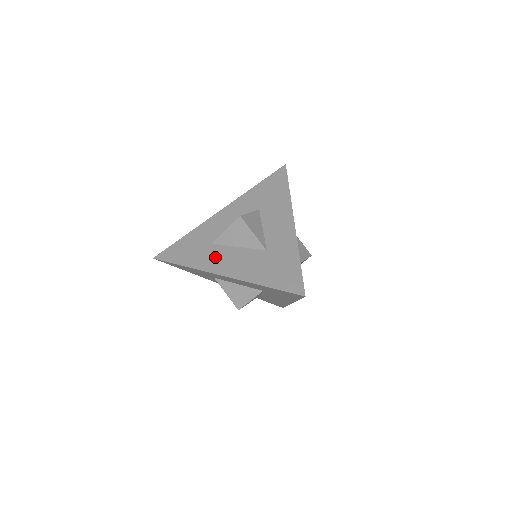
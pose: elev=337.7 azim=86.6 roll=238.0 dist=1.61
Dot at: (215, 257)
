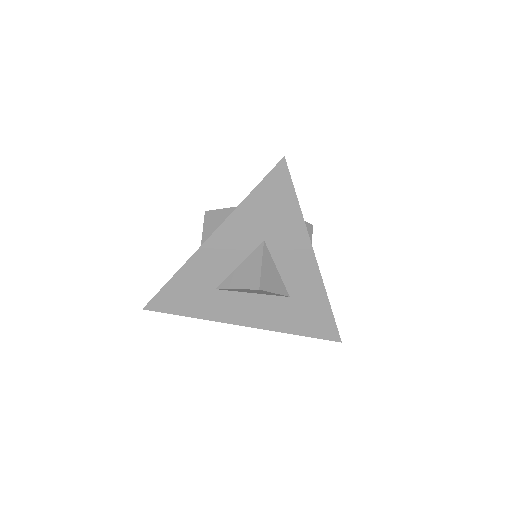
Dot at: (228, 306)
